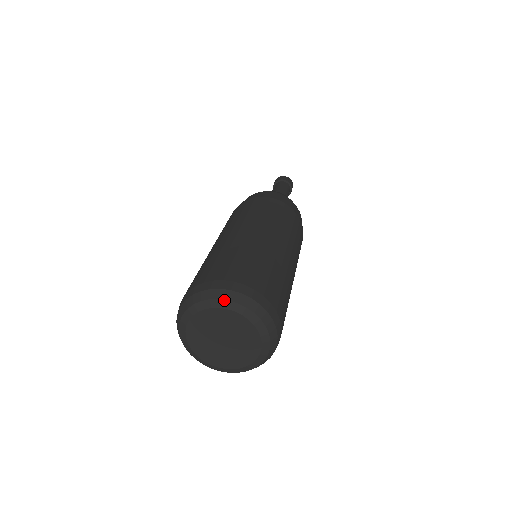
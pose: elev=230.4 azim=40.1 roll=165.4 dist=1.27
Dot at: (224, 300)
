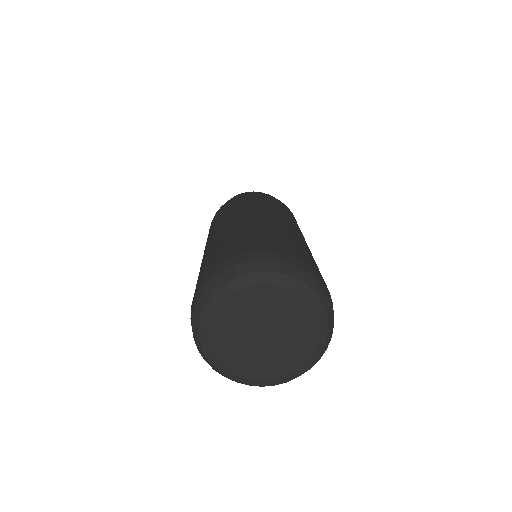
Dot at: (285, 275)
